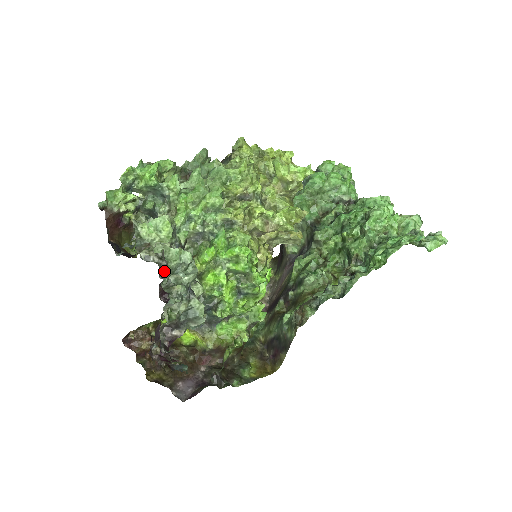
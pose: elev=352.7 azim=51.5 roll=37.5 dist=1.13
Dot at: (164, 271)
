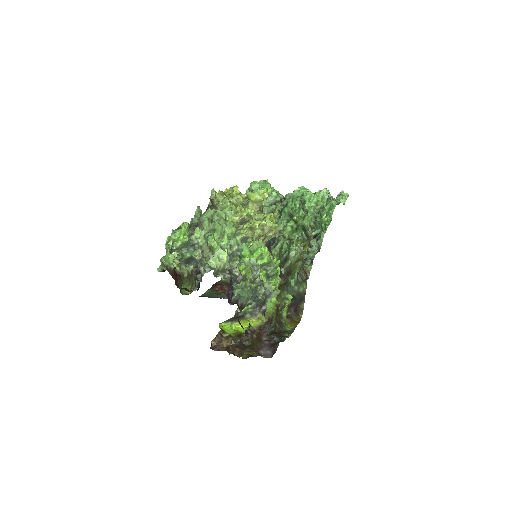
Dot at: (236, 280)
